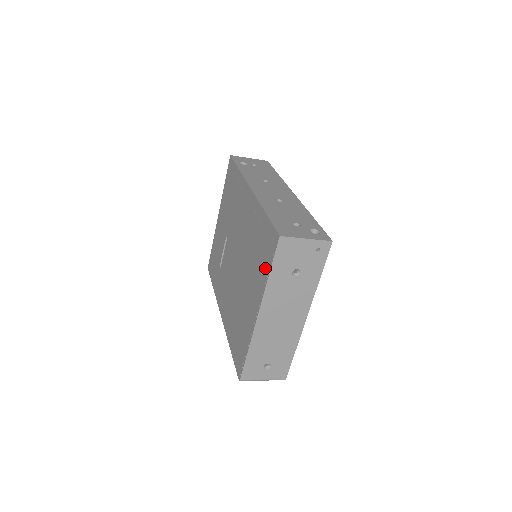
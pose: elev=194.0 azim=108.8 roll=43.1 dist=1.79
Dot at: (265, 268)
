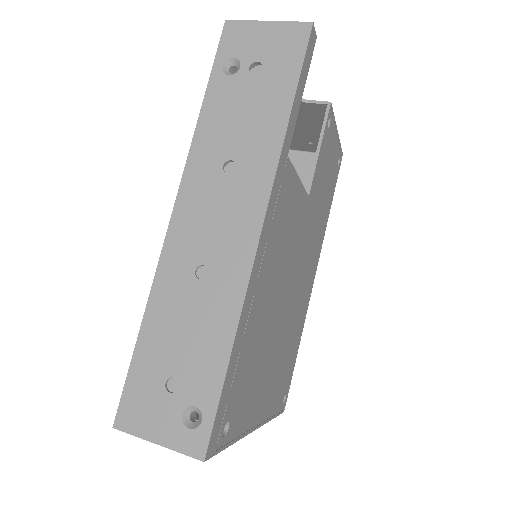
Dot at: occluded
